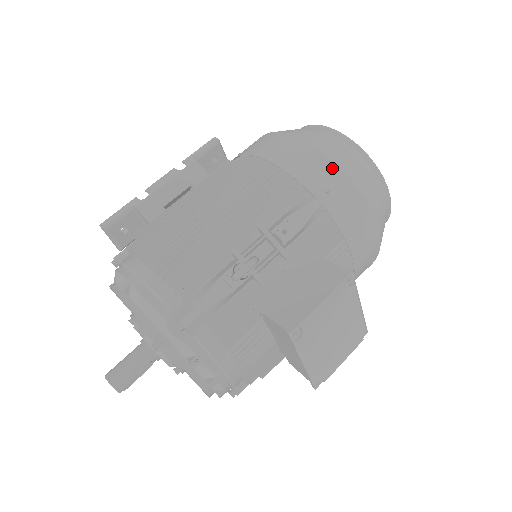
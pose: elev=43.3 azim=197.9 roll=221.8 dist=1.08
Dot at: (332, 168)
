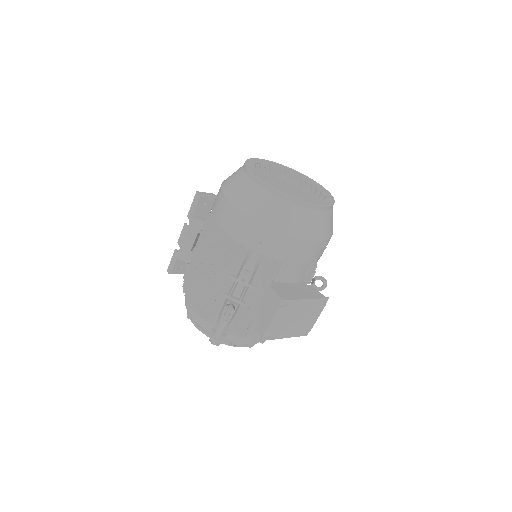
Dot at: (257, 227)
